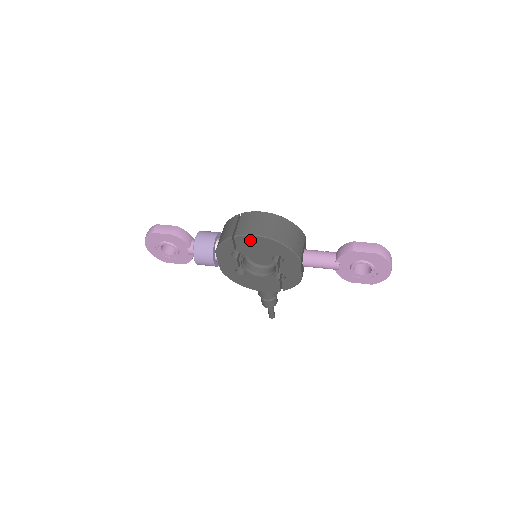
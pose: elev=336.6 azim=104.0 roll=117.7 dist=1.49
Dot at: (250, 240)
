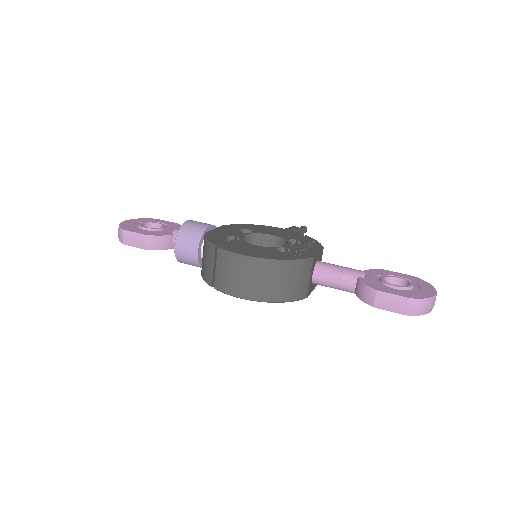
Dot at: occluded
